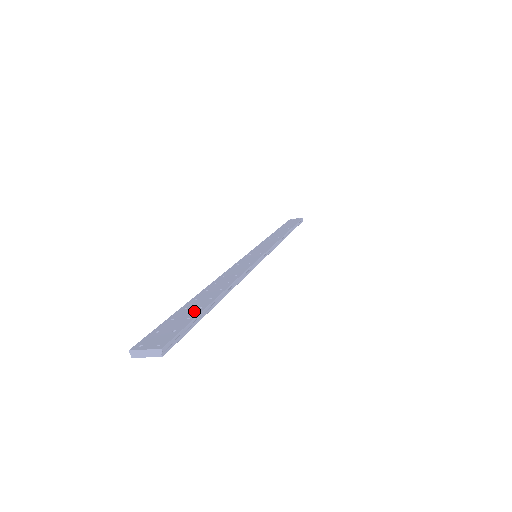
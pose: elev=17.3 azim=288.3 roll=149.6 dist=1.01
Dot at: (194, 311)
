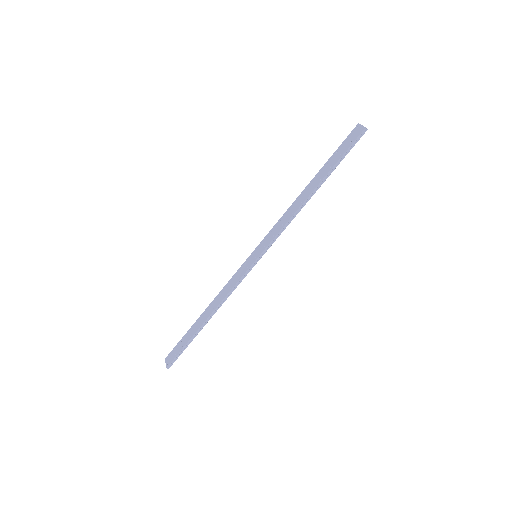
Dot at: (187, 339)
